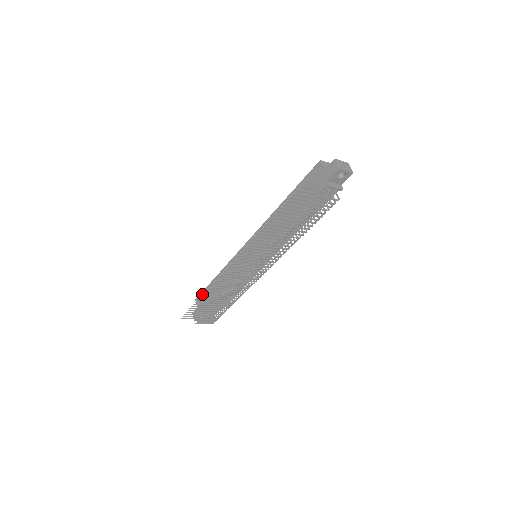
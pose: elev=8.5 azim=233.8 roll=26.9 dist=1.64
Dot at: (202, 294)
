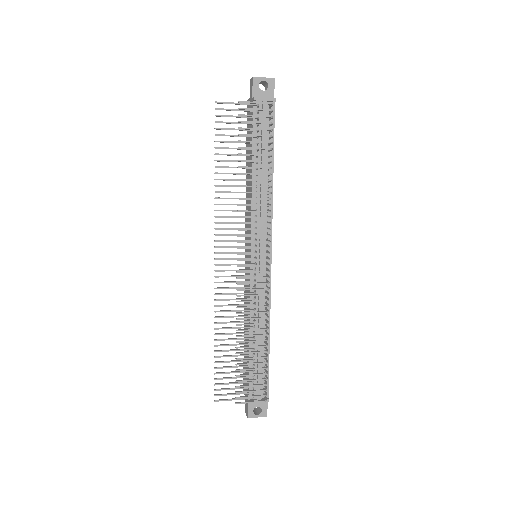
Dot at: (243, 373)
